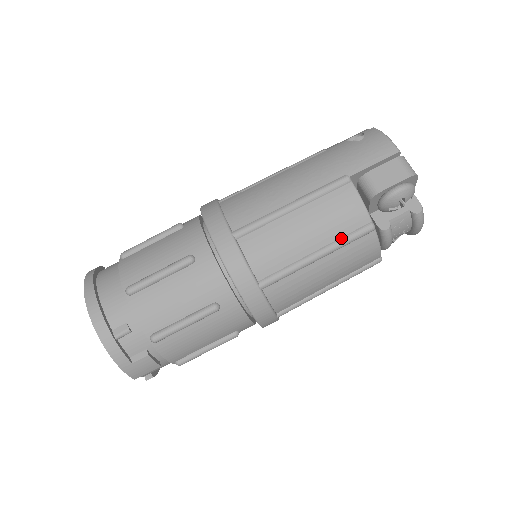
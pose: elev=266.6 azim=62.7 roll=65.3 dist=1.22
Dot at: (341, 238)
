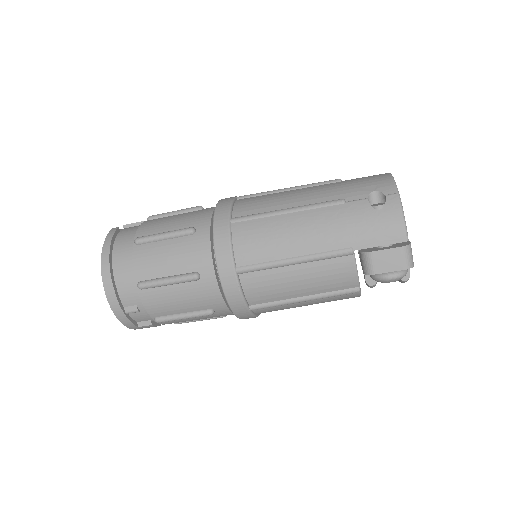
Dot at: (328, 293)
